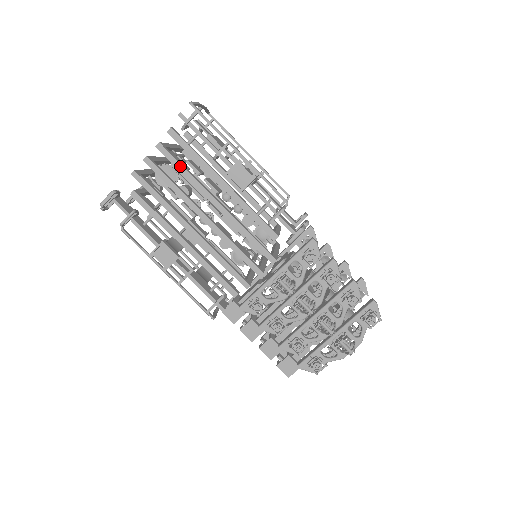
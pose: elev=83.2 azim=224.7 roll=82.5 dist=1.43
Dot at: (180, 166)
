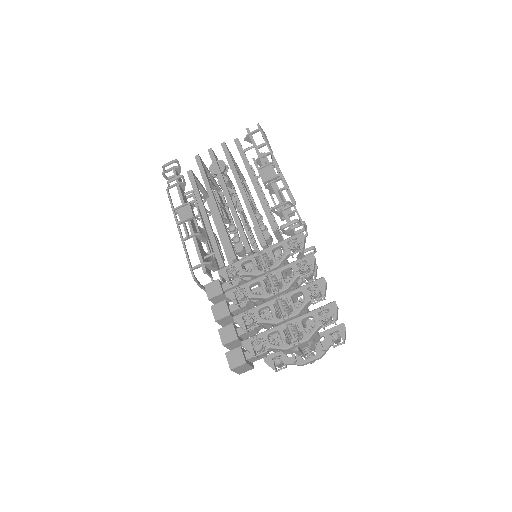
Dot at: (230, 159)
